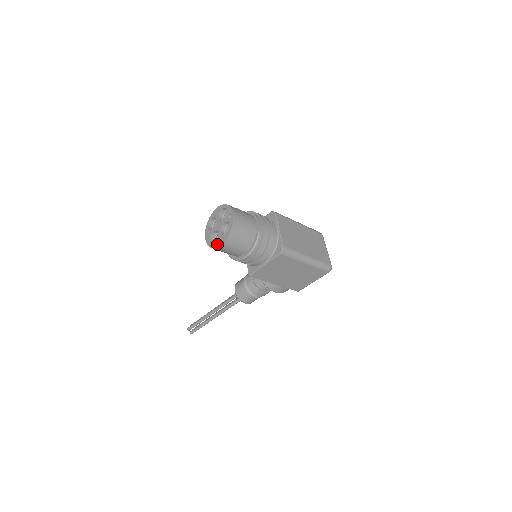
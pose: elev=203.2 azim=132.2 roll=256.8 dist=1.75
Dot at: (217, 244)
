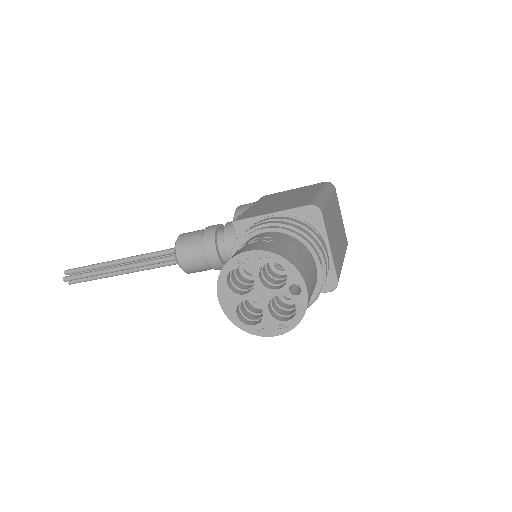
Dot at: (262, 332)
